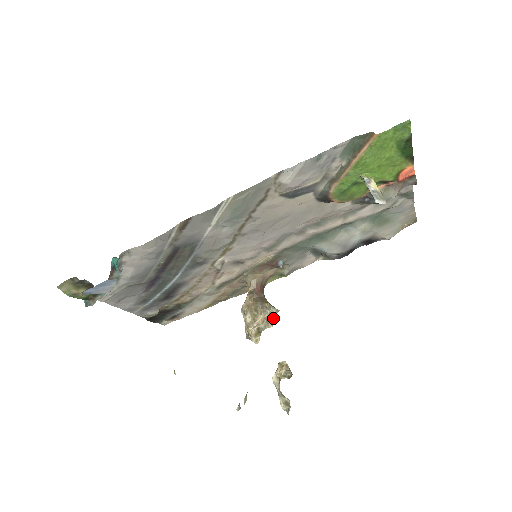
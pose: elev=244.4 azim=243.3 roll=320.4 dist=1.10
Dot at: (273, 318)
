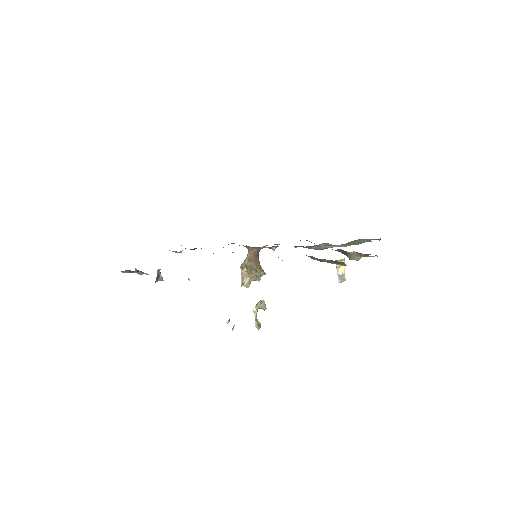
Dot at: occluded
